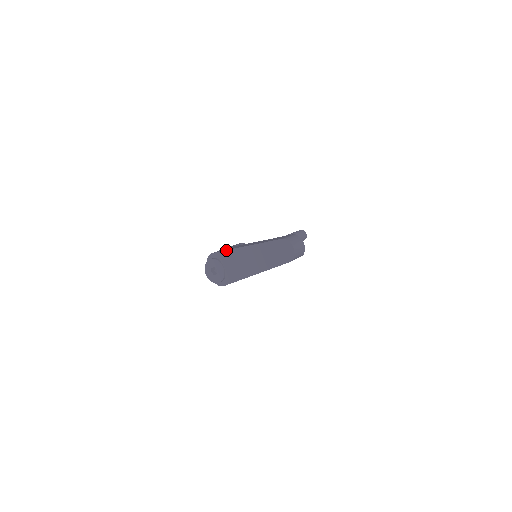
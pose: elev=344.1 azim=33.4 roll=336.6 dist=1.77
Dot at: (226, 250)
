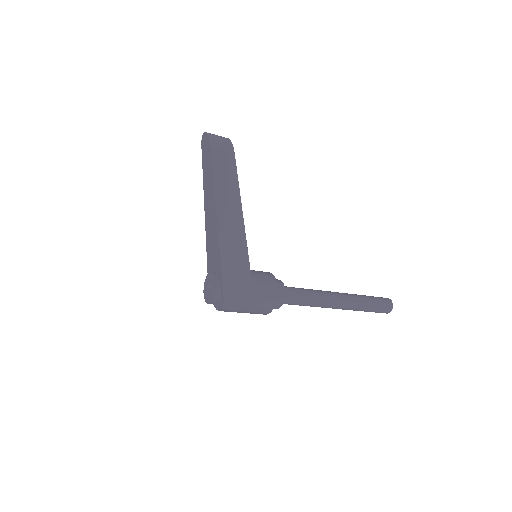
Dot at: (206, 251)
